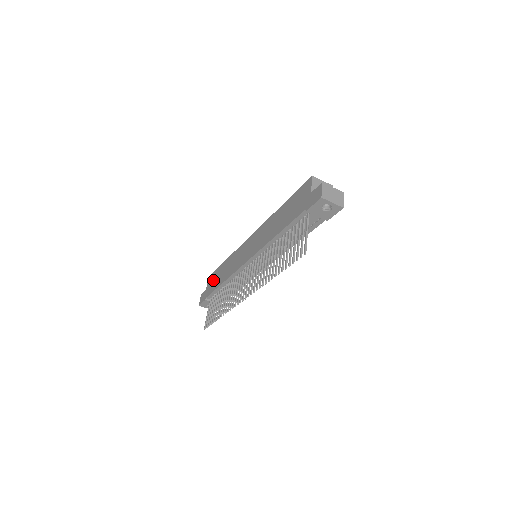
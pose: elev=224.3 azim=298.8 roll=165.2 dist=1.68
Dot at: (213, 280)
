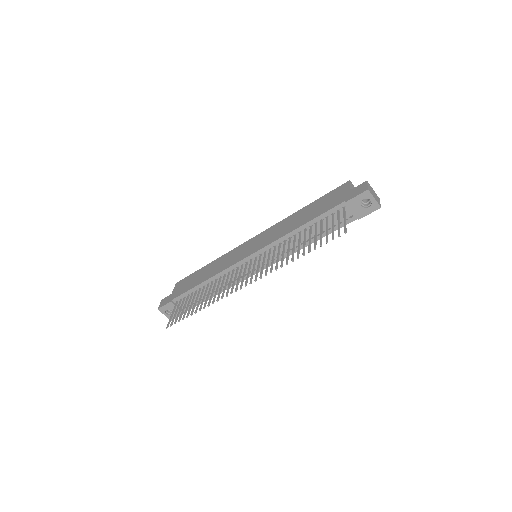
Dot at: (186, 283)
